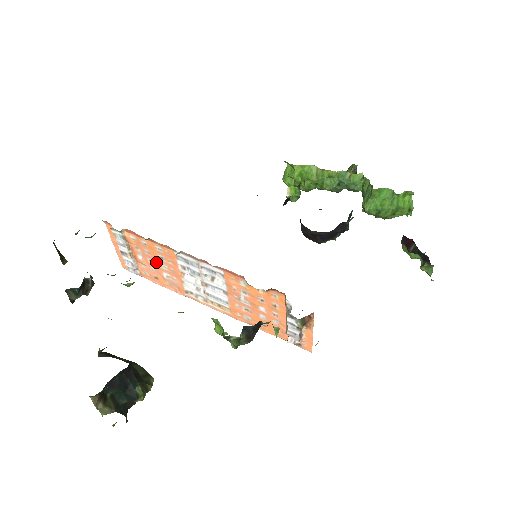
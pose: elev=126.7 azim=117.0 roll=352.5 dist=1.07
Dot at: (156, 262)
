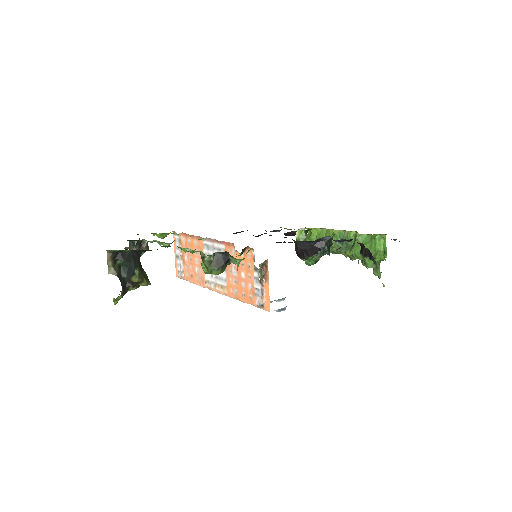
Dot at: (193, 258)
